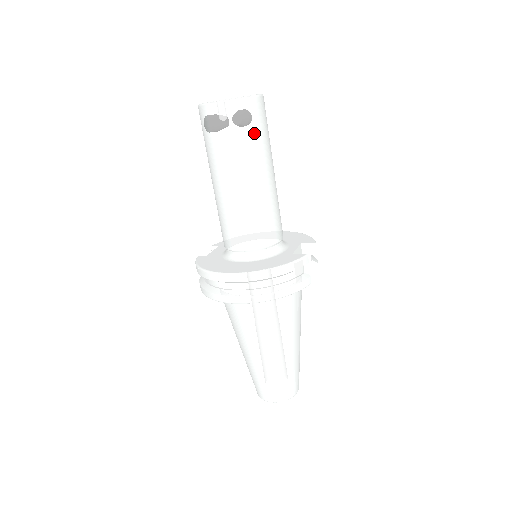
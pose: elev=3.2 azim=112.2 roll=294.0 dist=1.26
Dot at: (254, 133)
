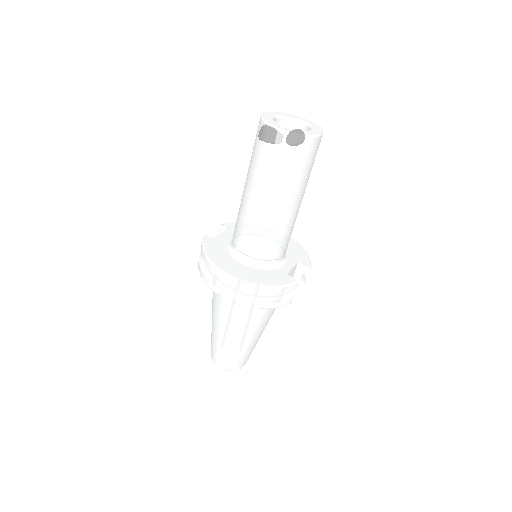
Dot at: (299, 168)
